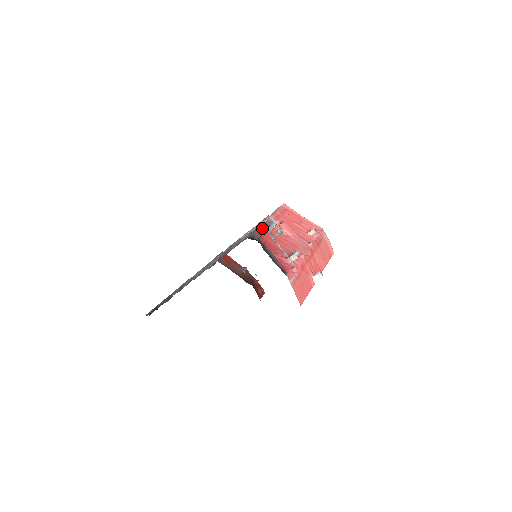
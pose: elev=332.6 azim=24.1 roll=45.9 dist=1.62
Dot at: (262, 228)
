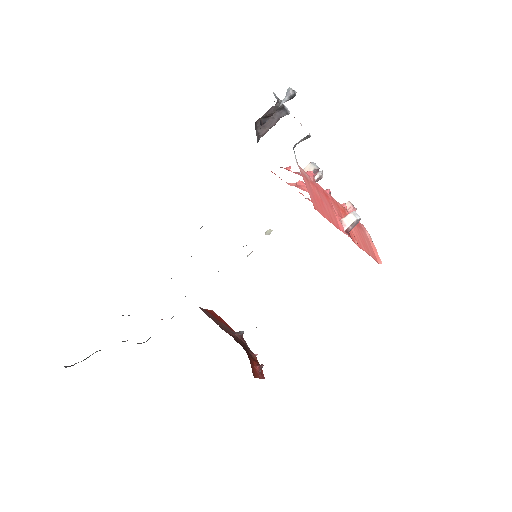
Dot at: occluded
